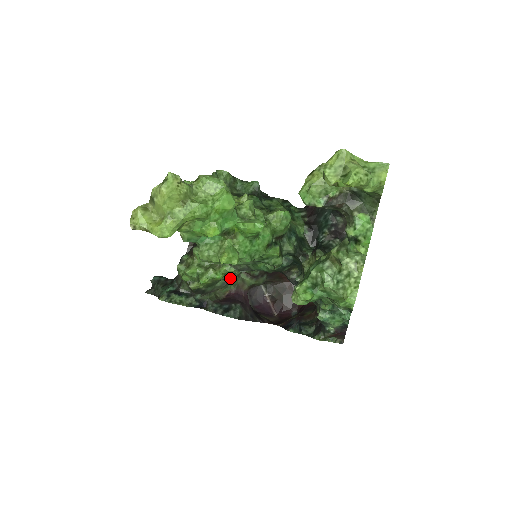
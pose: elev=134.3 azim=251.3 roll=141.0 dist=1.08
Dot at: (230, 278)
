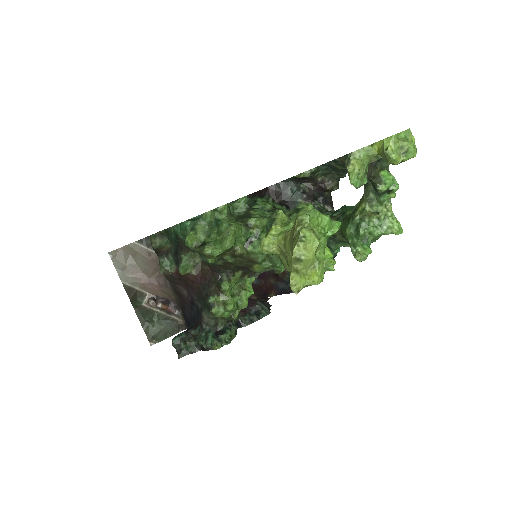
Dot at: occluded
